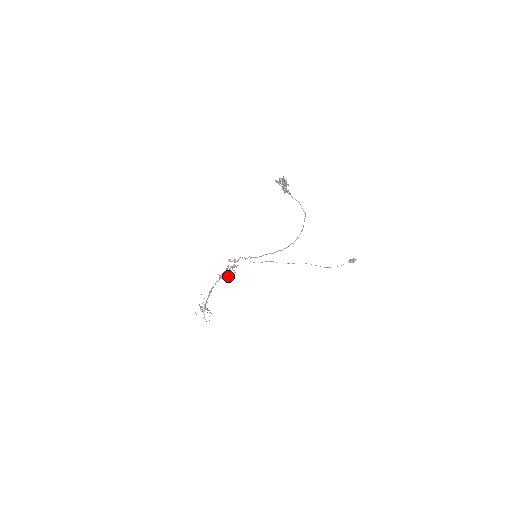
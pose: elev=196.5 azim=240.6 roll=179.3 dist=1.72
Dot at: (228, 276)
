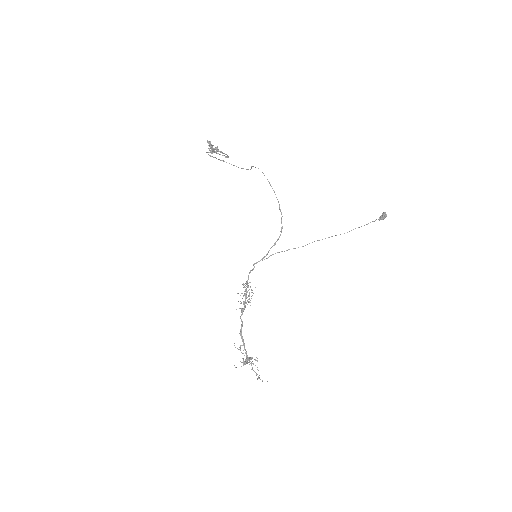
Dot at: (248, 302)
